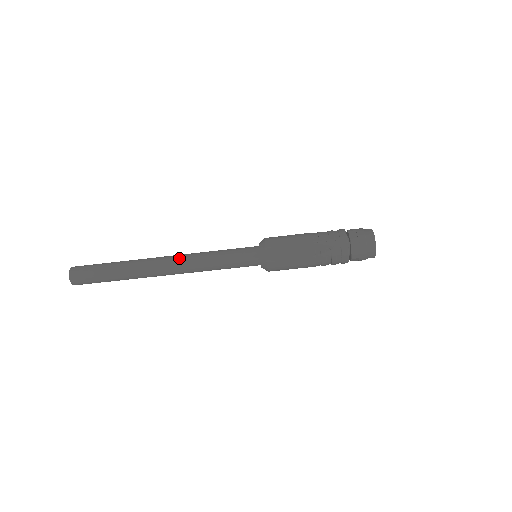
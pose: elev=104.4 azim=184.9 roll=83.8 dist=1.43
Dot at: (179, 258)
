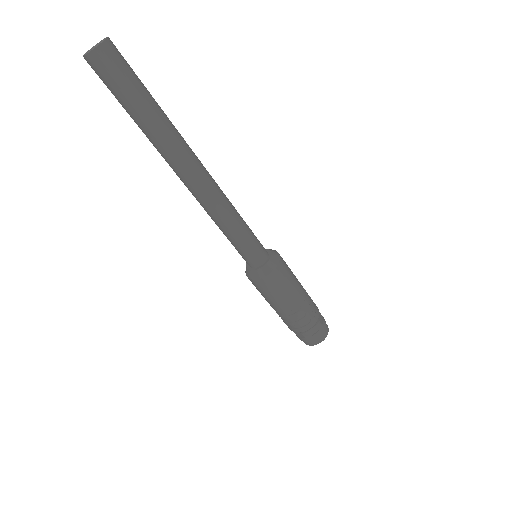
Dot at: (215, 184)
